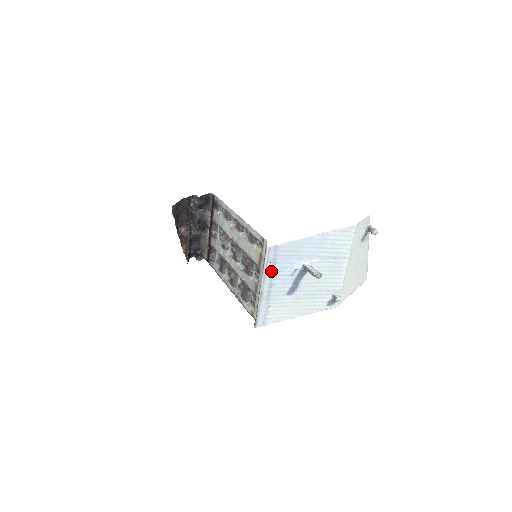
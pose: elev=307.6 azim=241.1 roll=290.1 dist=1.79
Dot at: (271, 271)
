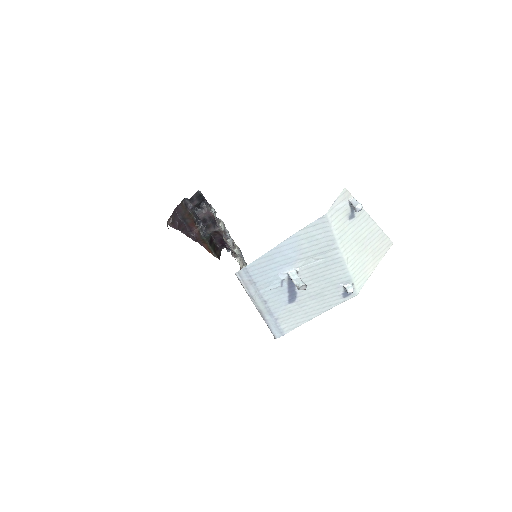
Dot at: (255, 291)
